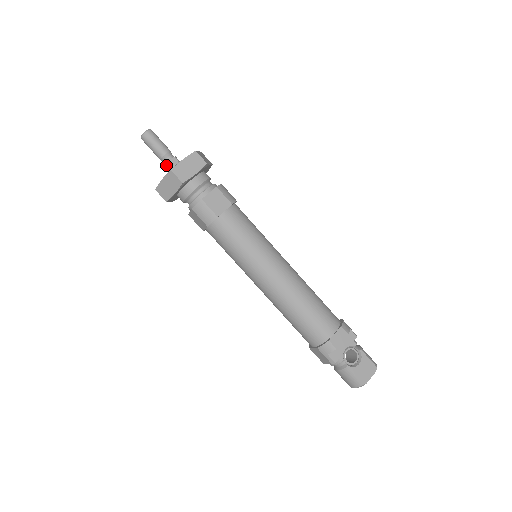
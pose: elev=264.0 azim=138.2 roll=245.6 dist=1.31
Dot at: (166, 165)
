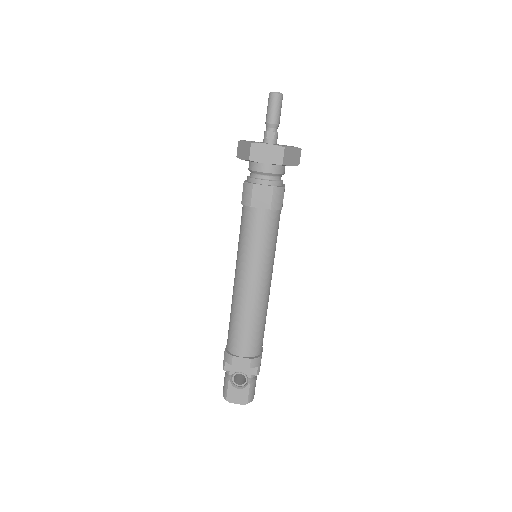
Dot at: (264, 131)
